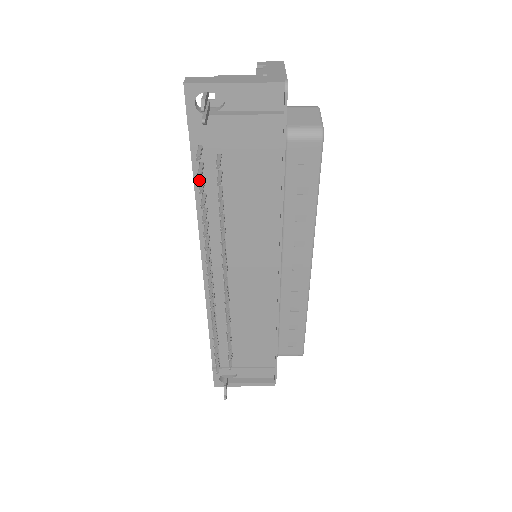
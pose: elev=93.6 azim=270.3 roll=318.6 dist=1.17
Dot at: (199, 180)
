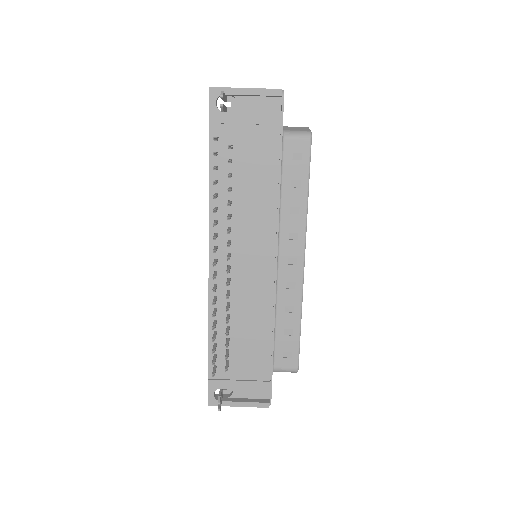
Dot at: occluded
